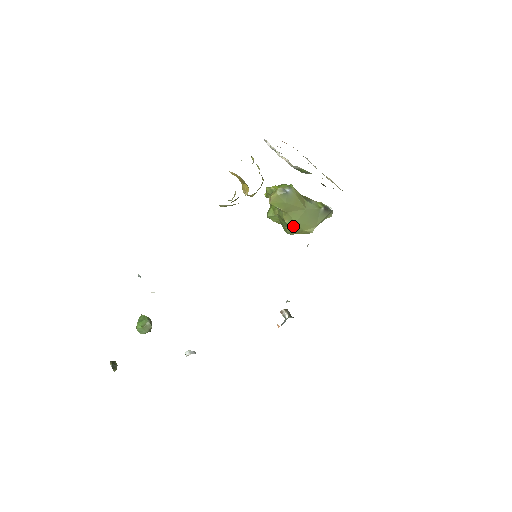
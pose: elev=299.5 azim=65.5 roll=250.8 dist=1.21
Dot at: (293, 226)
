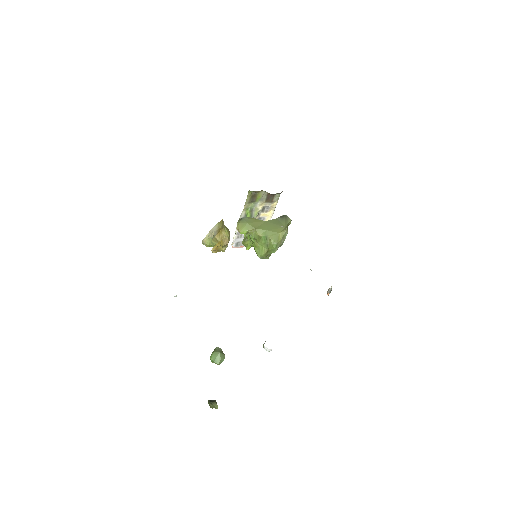
Dot at: (269, 235)
